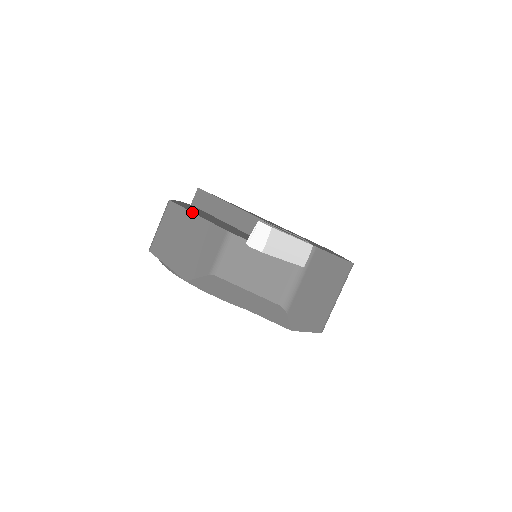
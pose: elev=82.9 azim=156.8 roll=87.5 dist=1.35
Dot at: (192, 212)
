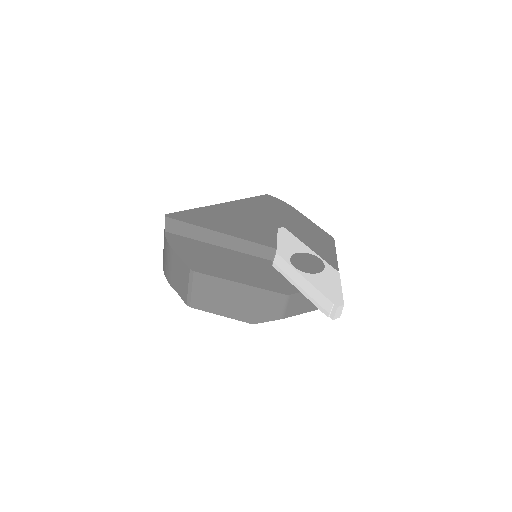
Dot at: (233, 282)
